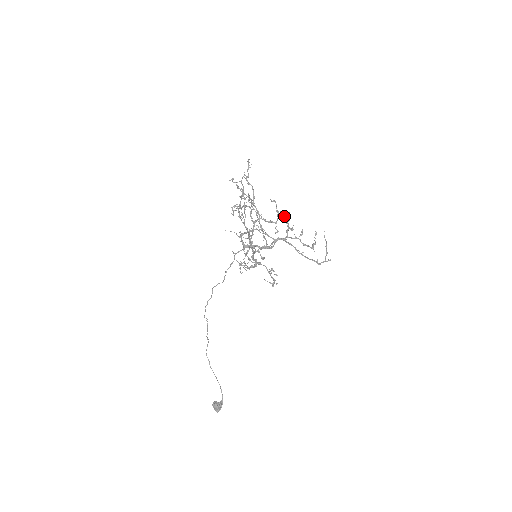
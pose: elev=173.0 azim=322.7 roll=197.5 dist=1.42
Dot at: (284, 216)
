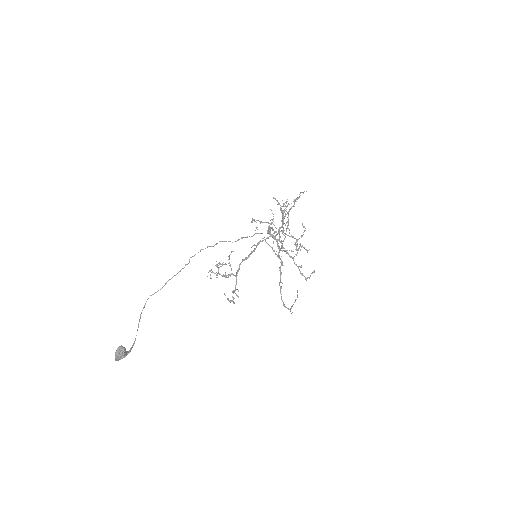
Dot at: (297, 245)
